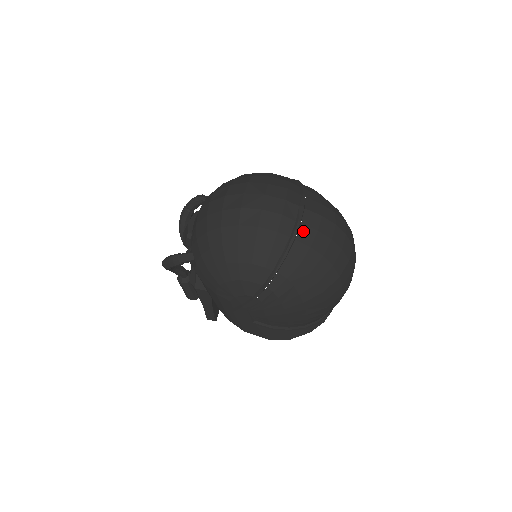
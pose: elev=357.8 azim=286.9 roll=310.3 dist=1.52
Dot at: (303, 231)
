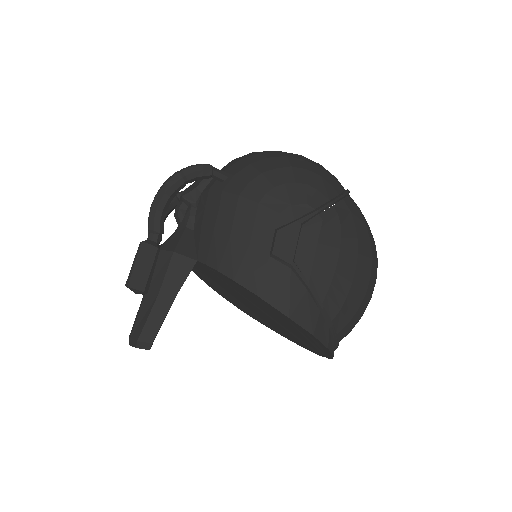
Dot at: occluded
